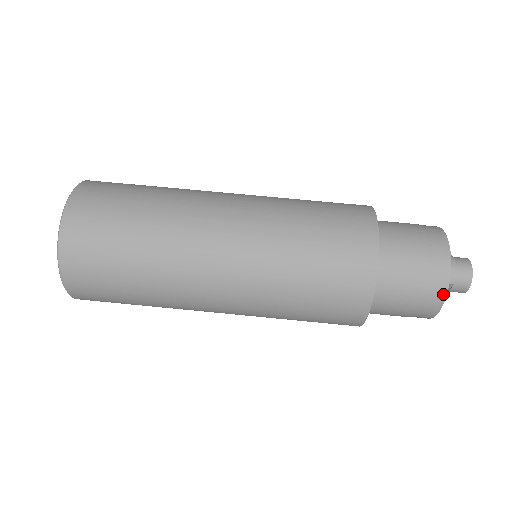
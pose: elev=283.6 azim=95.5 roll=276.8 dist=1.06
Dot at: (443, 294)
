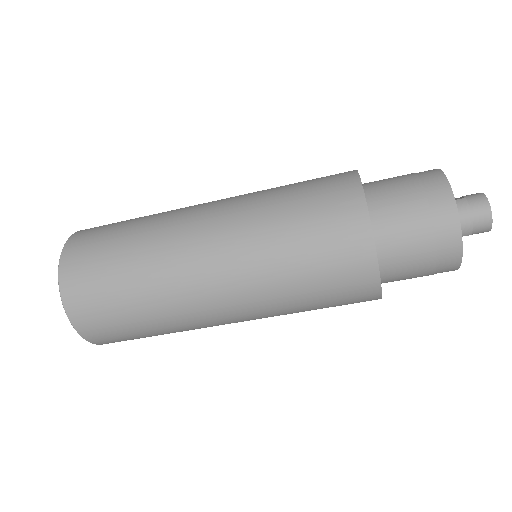
Dot at: (457, 265)
